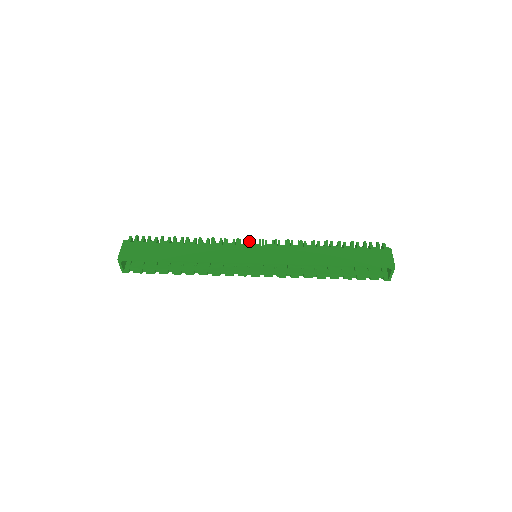
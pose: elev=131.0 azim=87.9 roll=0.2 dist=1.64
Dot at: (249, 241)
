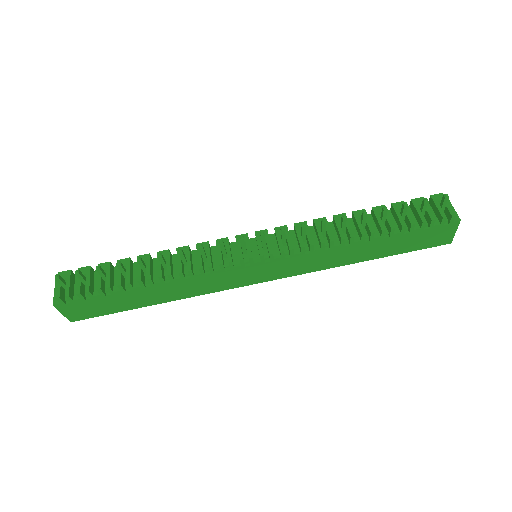
Dot at: (241, 244)
